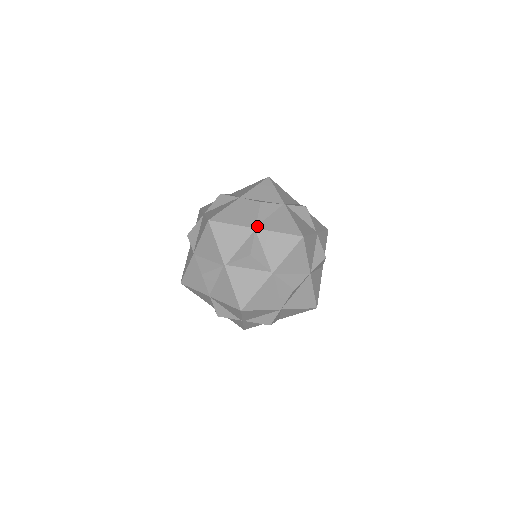
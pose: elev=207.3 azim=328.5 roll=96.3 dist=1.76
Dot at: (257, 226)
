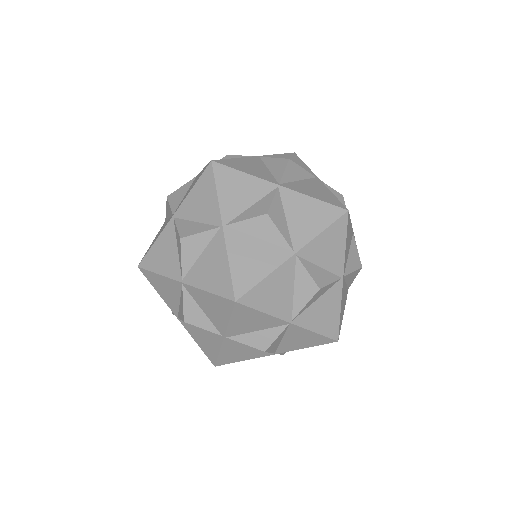
Dot at: (183, 278)
